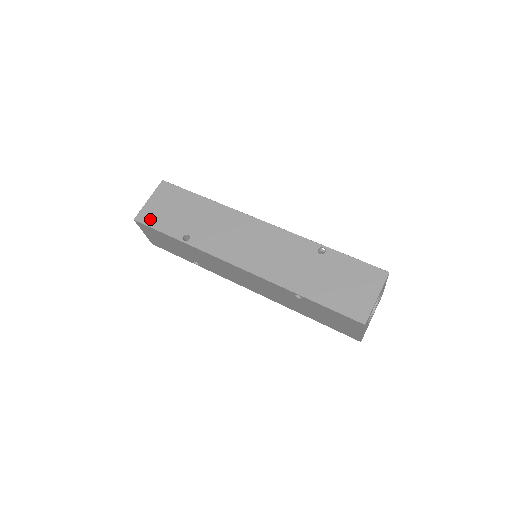
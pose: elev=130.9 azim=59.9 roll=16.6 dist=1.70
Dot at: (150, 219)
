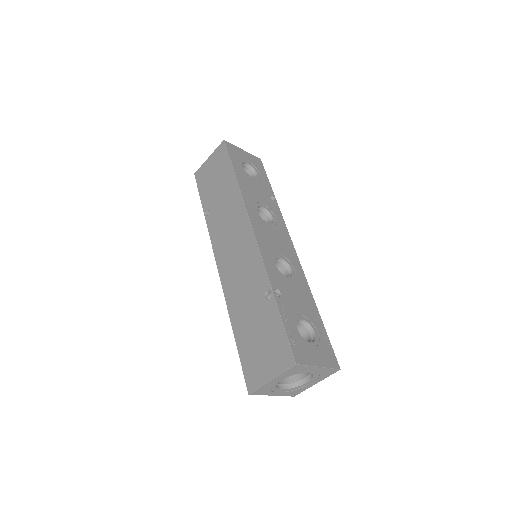
Dot at: (201, 179)
